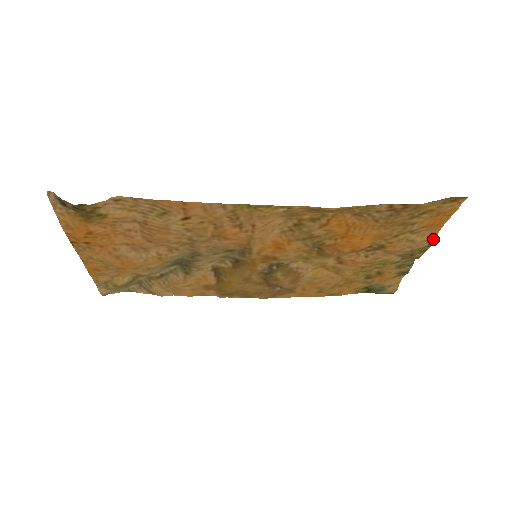
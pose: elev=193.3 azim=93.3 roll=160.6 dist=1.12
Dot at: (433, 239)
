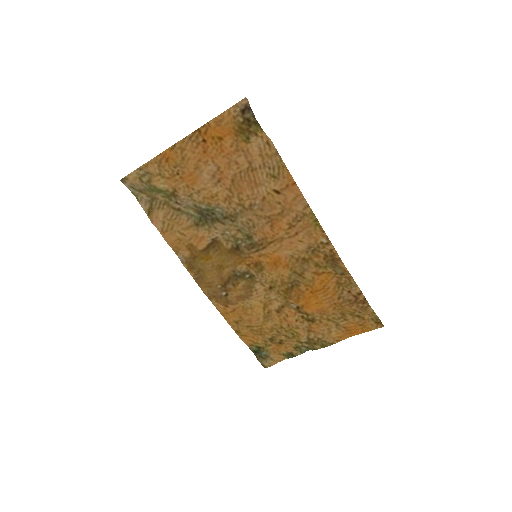
Dot at: (338, 341)
